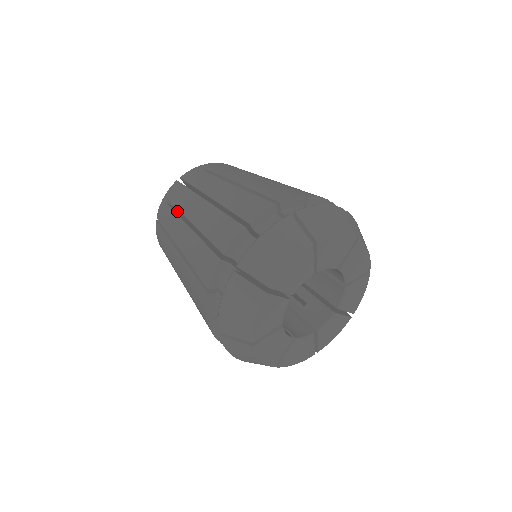
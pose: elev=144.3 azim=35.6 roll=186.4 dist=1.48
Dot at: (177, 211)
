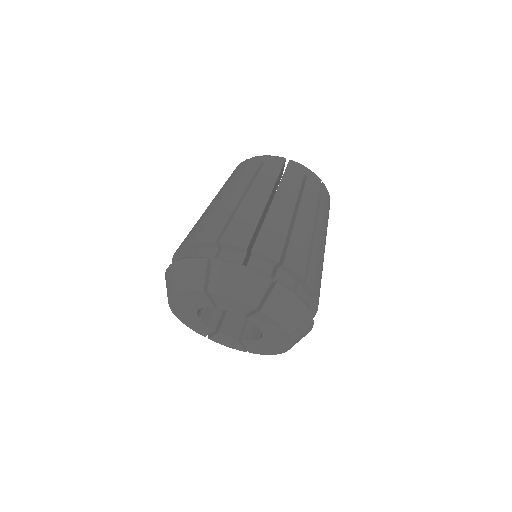
Dot at: occluded
